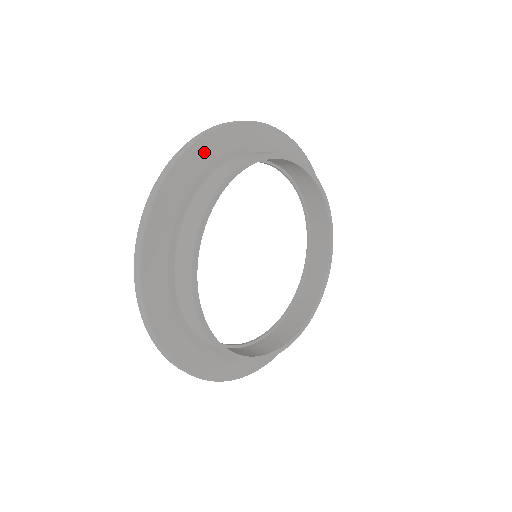
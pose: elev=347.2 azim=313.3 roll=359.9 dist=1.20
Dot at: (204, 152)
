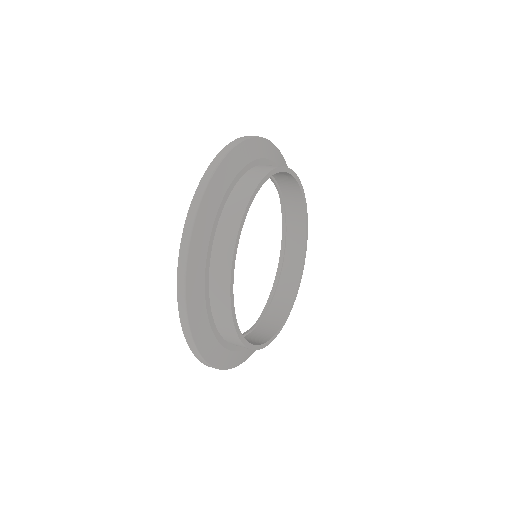
Dot at: (198, 249)
